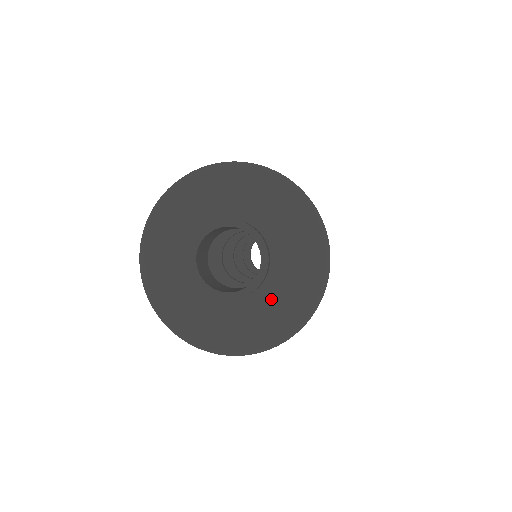
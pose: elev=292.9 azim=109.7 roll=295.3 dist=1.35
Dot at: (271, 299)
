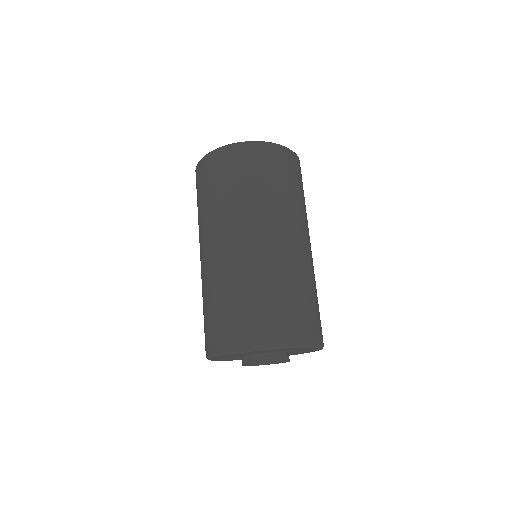
Dot at: occluded
